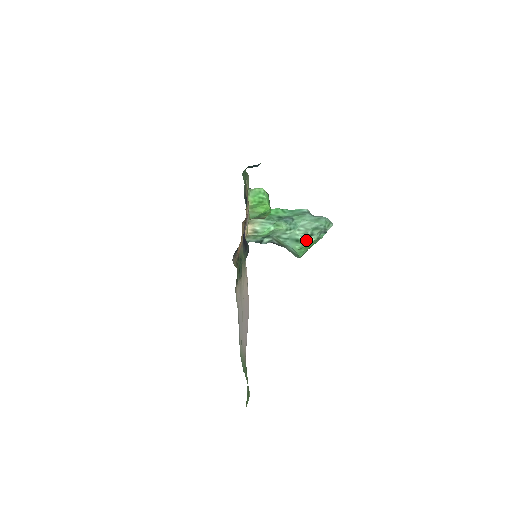
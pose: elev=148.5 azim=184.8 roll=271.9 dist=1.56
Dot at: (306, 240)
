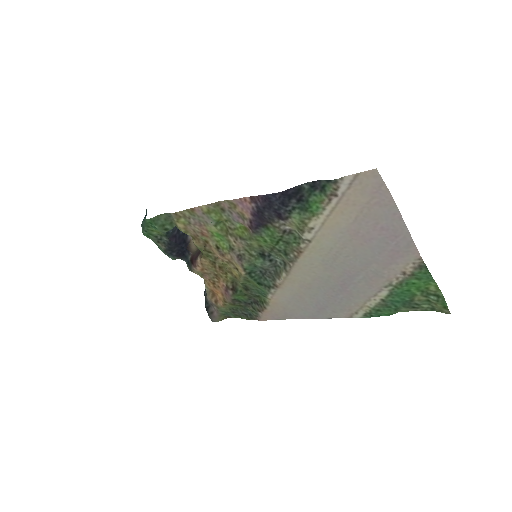
Dot at: occluded
